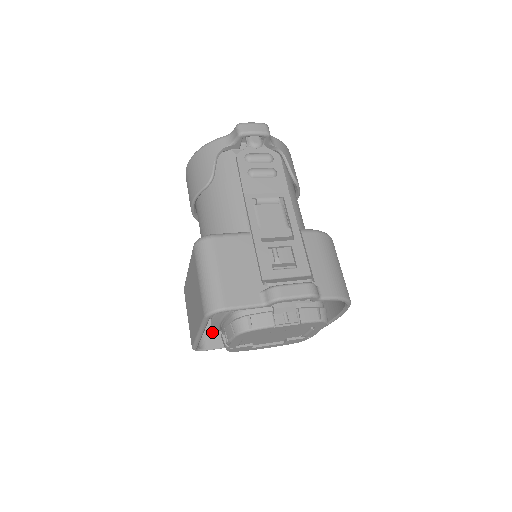
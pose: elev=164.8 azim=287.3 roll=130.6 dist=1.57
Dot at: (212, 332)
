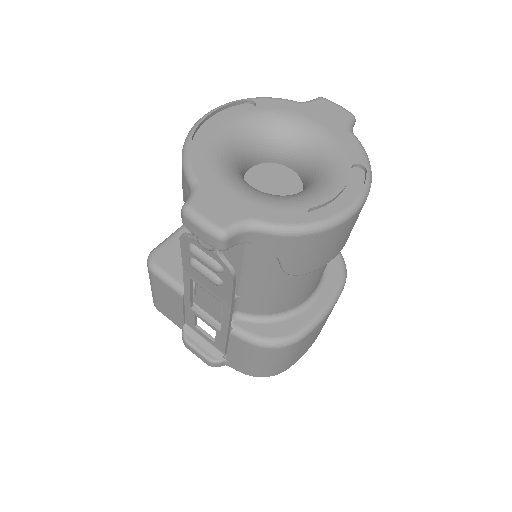
Dot at: occluded
